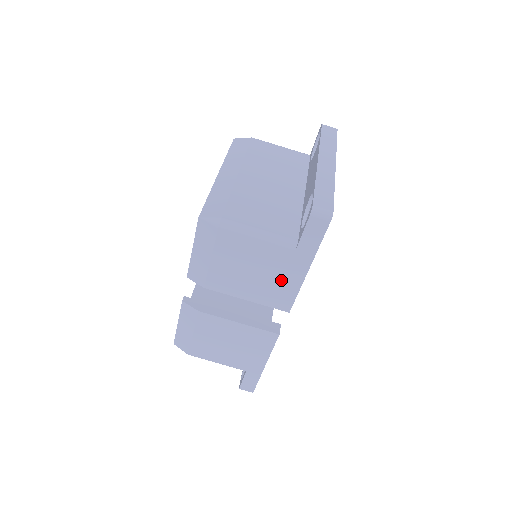
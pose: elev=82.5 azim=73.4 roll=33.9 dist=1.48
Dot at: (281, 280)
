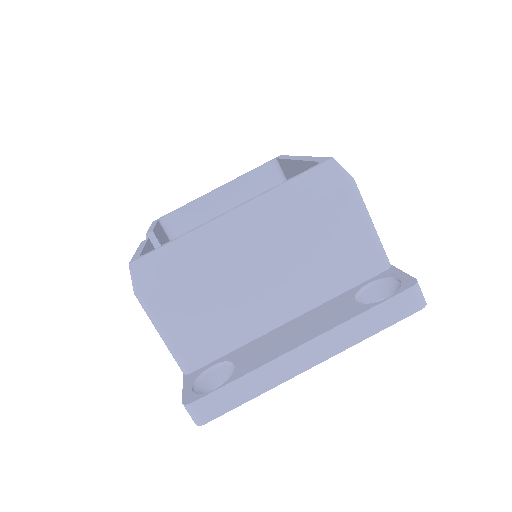
Dot at: occluded
